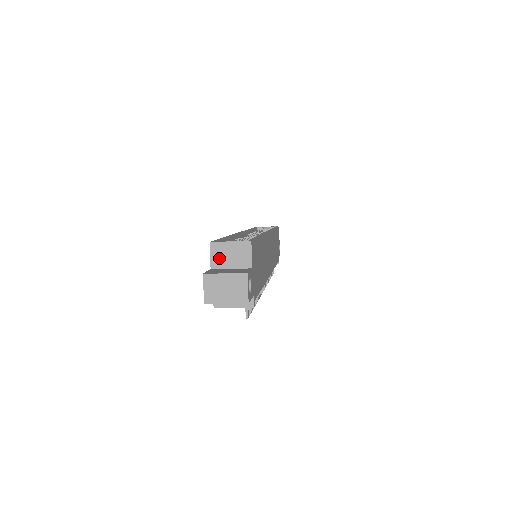
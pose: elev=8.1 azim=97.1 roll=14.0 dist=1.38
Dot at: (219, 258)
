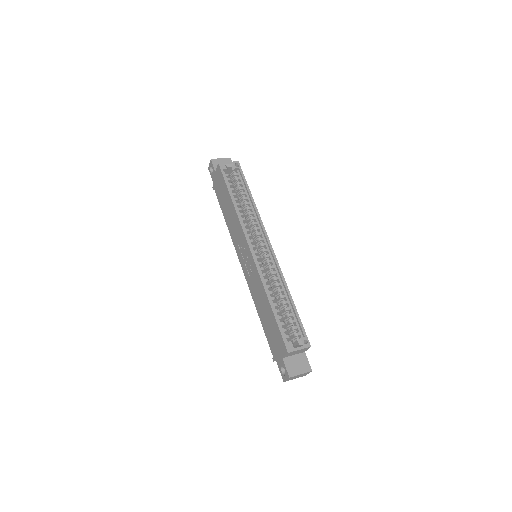
Dot at: (290, 355)
